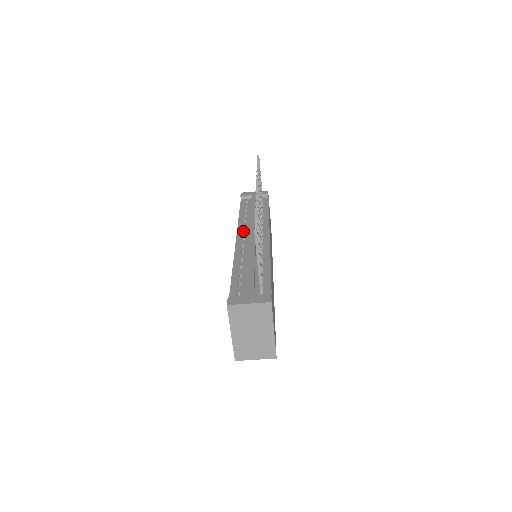
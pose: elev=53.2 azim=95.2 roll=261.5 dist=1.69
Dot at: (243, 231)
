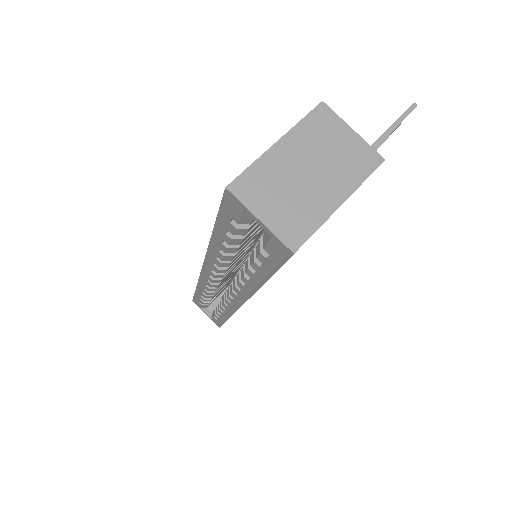
Dot at: occluded
